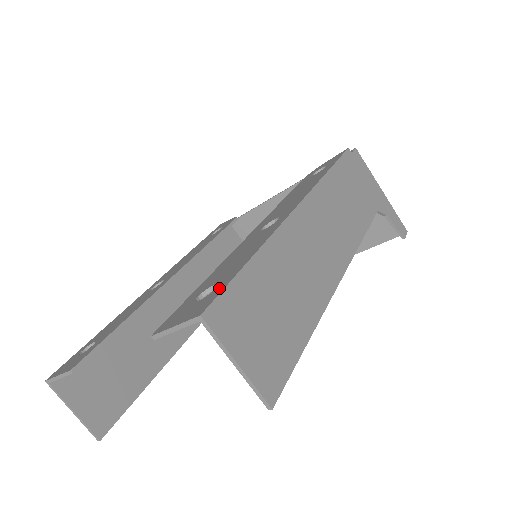
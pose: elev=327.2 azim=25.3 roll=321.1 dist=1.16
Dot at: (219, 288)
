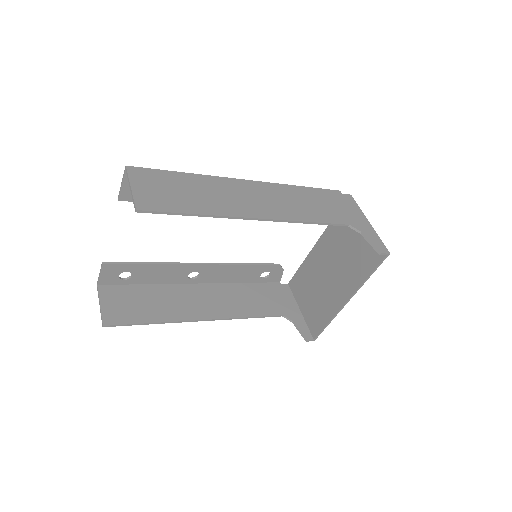
Dot at: occluded
